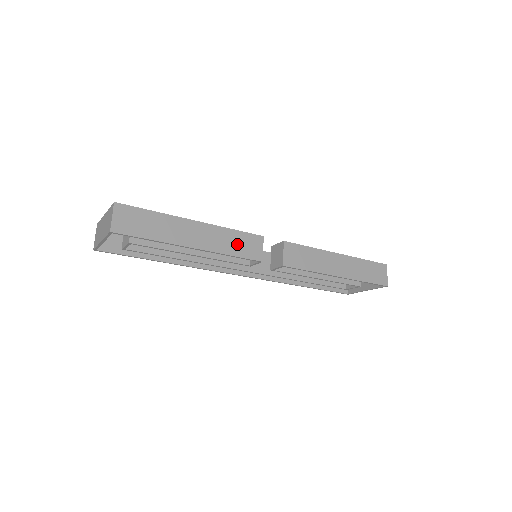
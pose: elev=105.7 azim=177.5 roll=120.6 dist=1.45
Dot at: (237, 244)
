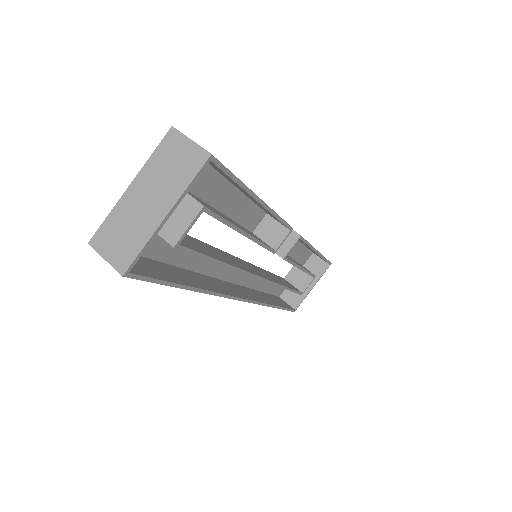
Dot at: occluded
